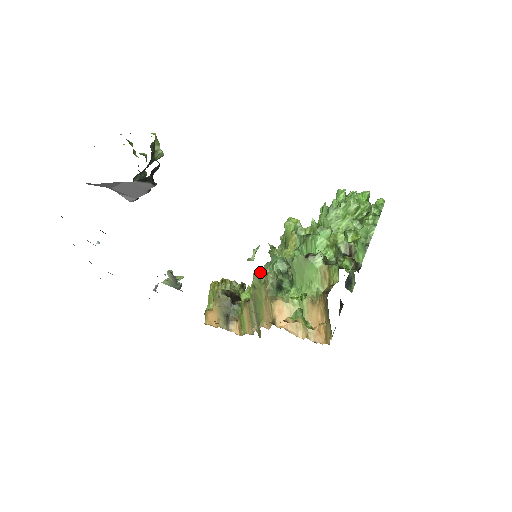
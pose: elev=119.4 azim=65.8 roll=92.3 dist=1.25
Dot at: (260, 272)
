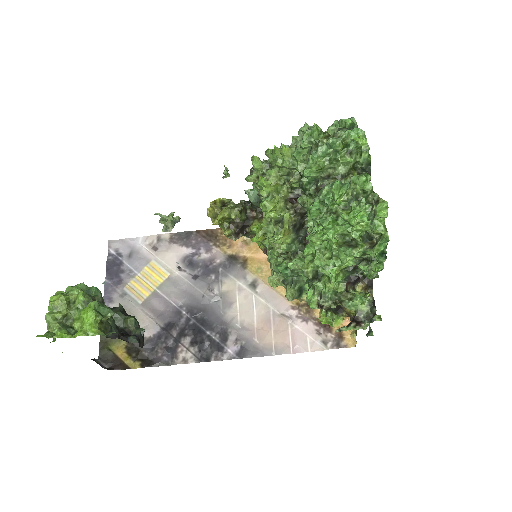
Dot at: occluded
